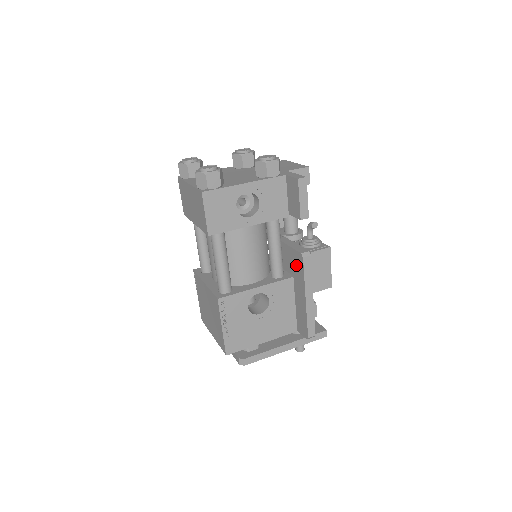
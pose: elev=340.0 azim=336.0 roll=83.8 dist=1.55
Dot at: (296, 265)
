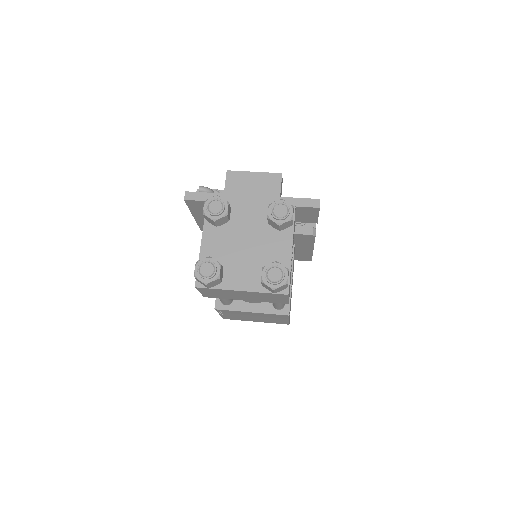
Dot at: (301, 240)
